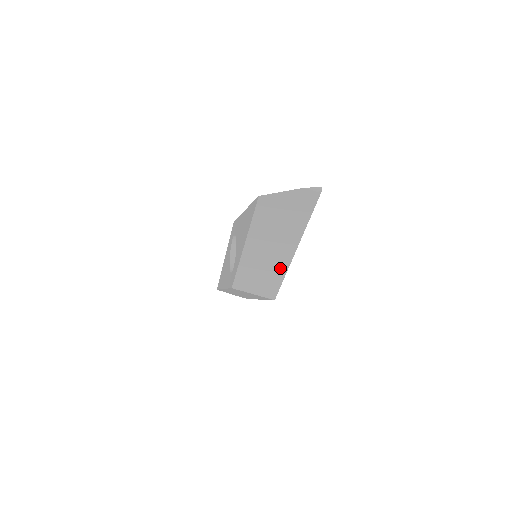
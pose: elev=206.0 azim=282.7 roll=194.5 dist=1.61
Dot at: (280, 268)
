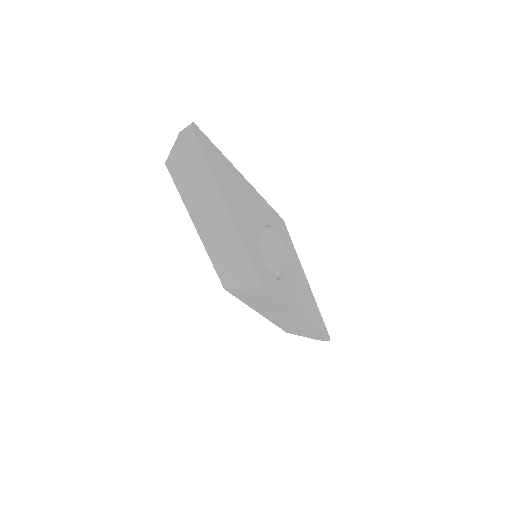
Dot at: (235, 240)
